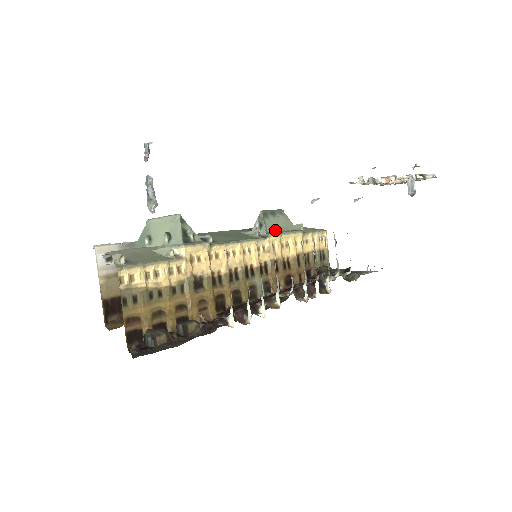
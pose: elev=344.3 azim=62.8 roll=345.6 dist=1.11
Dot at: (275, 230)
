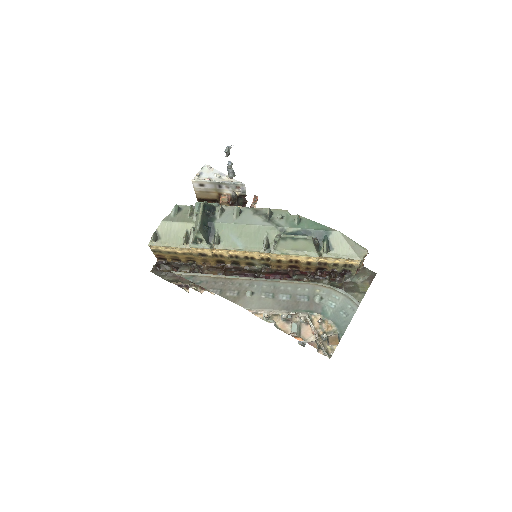
Dot at: (287, 249)
